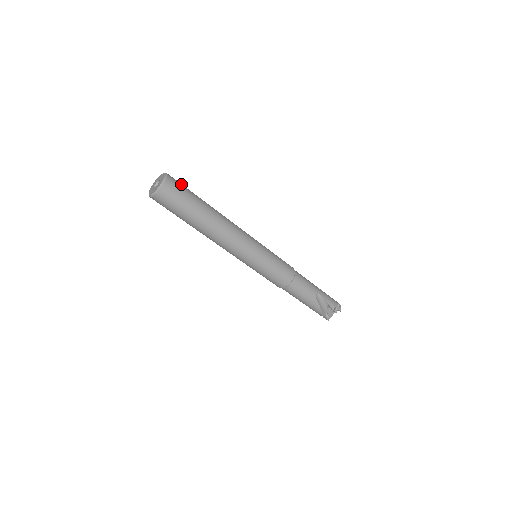
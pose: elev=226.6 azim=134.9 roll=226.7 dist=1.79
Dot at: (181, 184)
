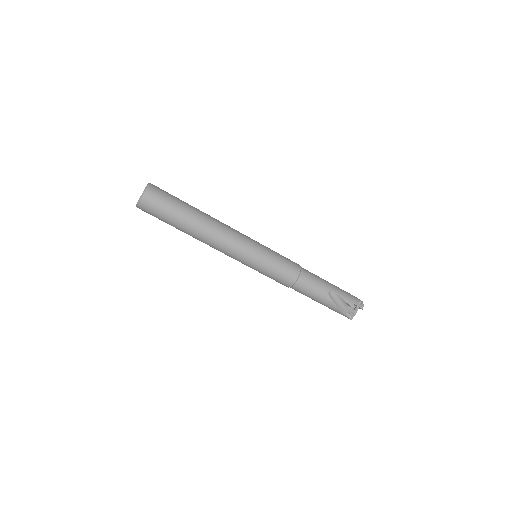
Dot at: (165, 192)
